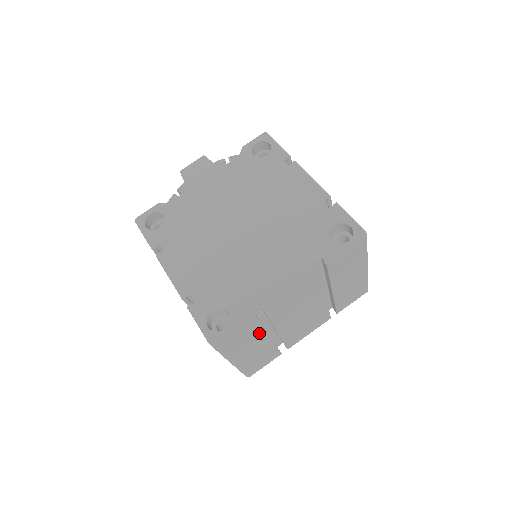
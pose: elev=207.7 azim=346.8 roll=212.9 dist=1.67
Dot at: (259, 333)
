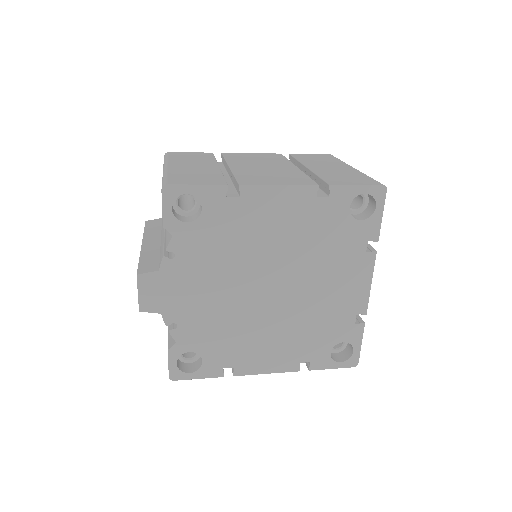
Dot at: occluded
